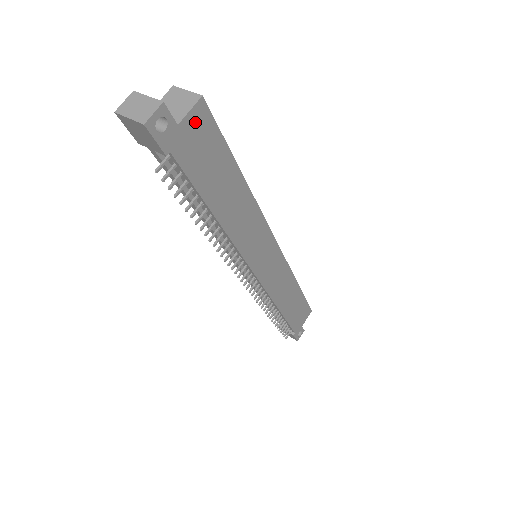
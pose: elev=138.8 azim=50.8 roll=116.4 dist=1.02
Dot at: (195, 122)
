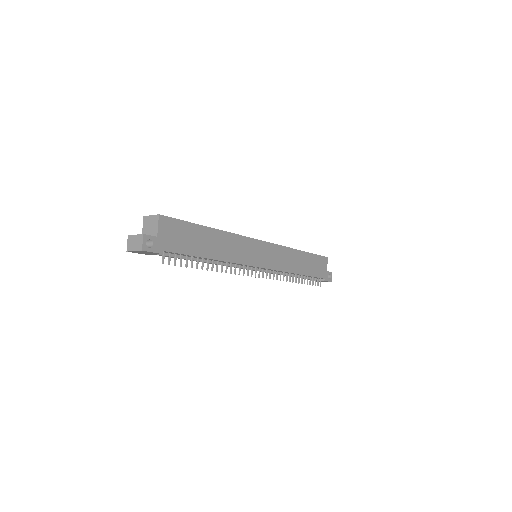
Dot at: (164, 228)
